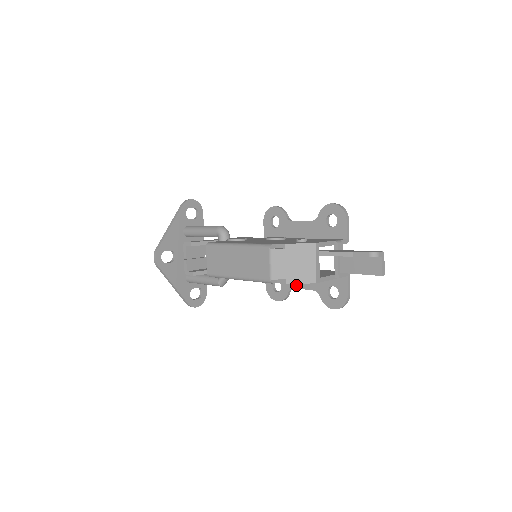
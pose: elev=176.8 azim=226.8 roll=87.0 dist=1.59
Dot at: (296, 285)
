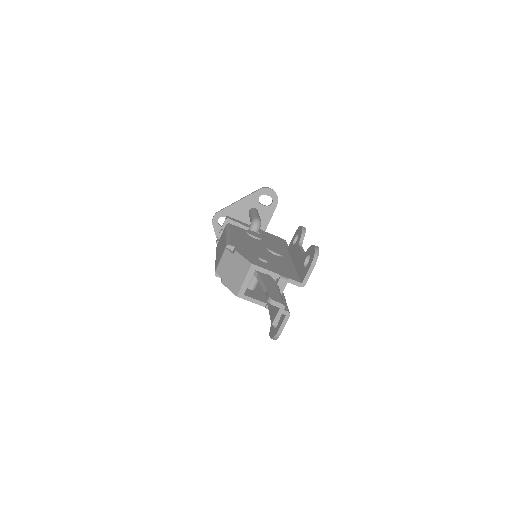
Dot at: occluded
